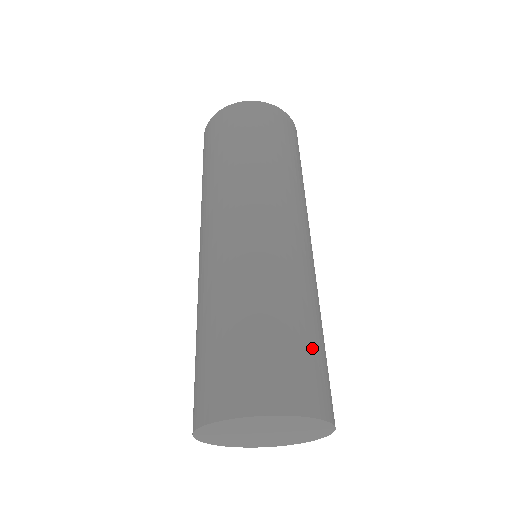
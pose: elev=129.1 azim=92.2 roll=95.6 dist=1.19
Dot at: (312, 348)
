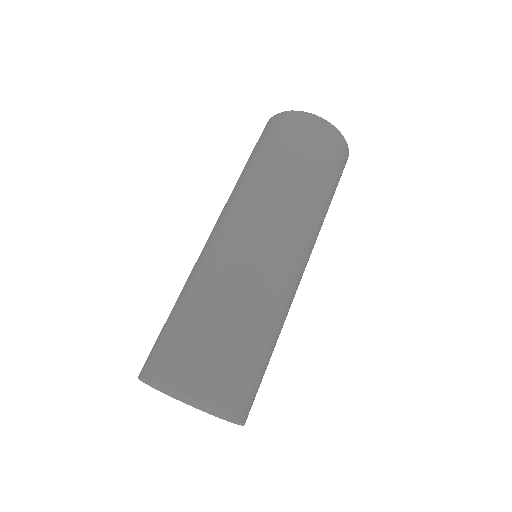
Dot at: (229, 344)
